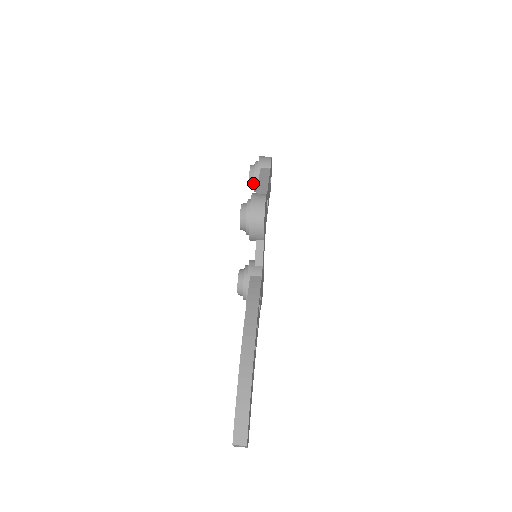
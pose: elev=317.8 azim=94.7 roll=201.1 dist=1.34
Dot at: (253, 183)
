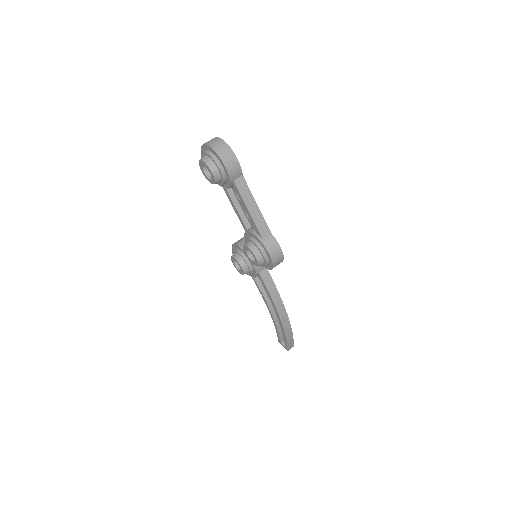
Dot at: (217, 183)
